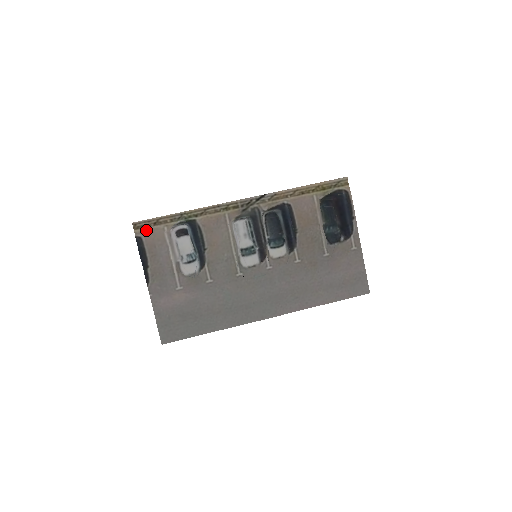
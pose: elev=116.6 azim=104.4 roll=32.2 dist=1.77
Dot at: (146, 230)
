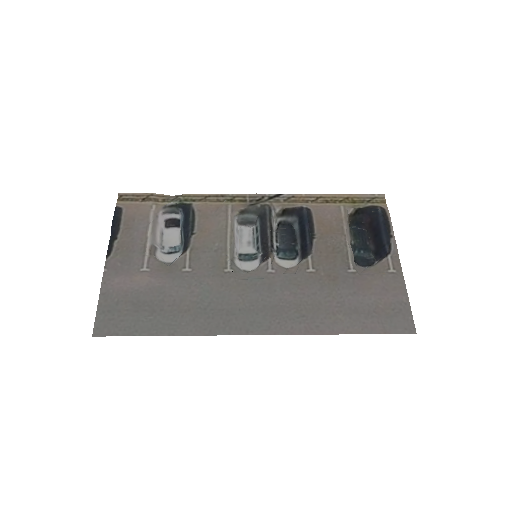
Dot at: (131, 203)
